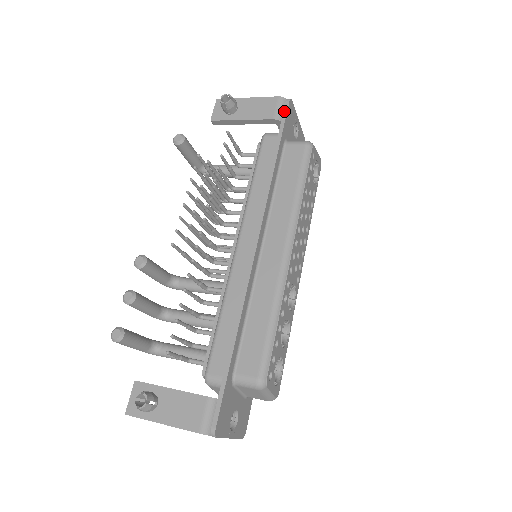
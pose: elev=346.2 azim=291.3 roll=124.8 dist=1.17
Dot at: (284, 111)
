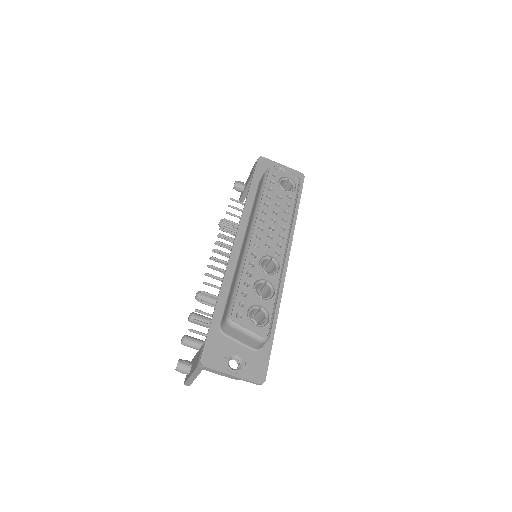
Dot at: occluded
